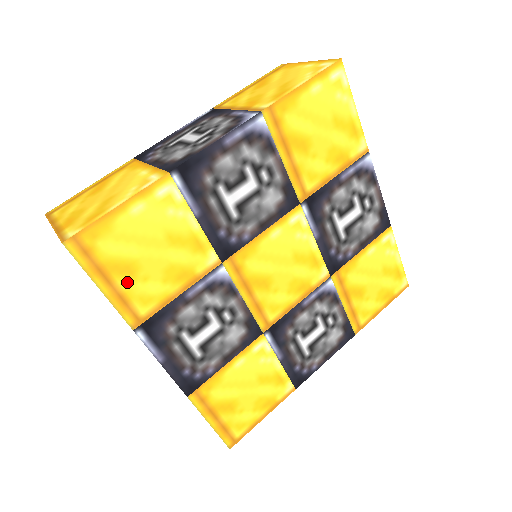
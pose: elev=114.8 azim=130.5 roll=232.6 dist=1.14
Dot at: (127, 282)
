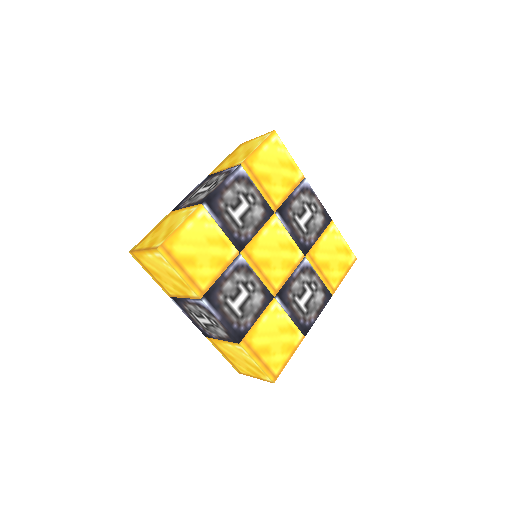
Dot at: (192, 269)
